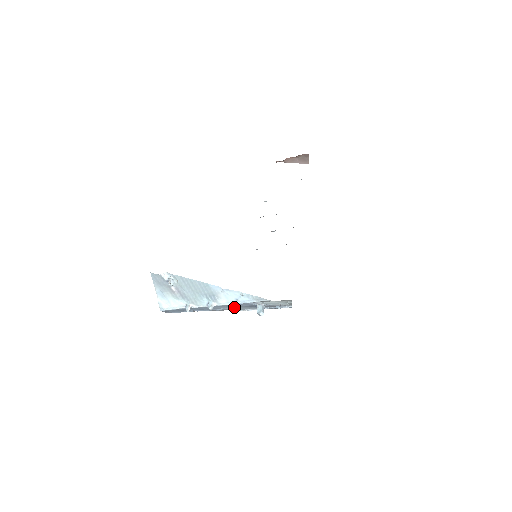
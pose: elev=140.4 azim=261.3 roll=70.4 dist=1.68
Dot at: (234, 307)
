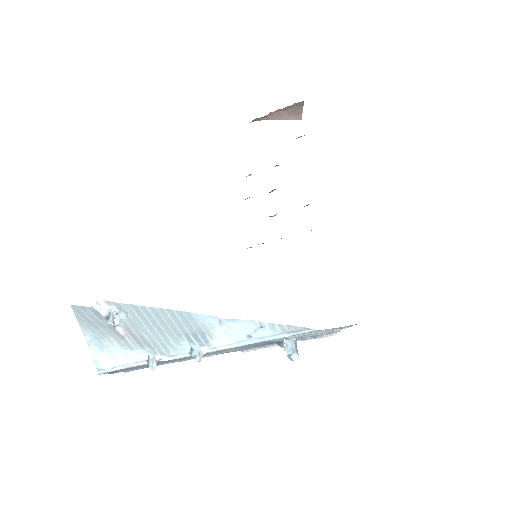
Dot at: (236, 349)
